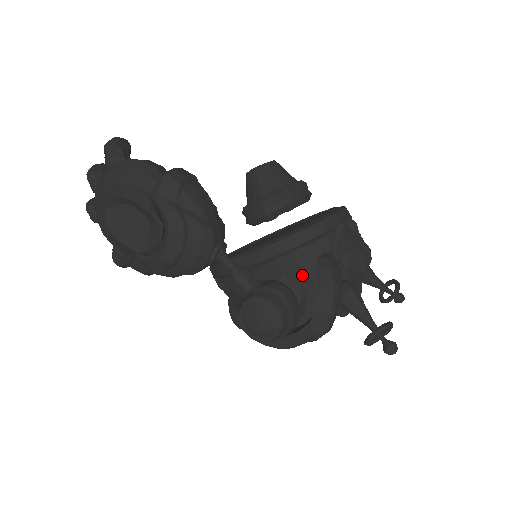
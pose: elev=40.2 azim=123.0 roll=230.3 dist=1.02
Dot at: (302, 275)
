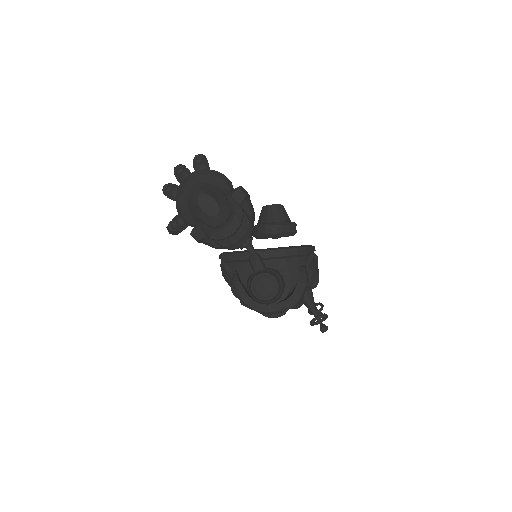
Dot at: (285, 274)
